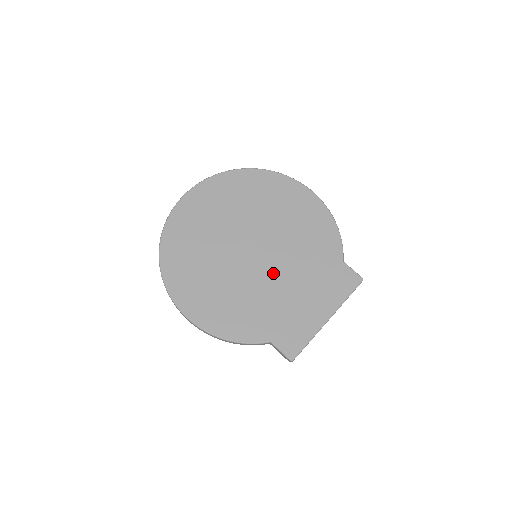
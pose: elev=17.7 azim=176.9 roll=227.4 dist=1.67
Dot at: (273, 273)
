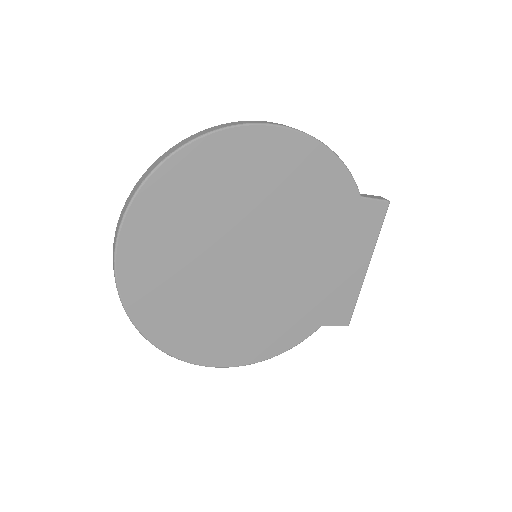
Dot at: (290, 266)
